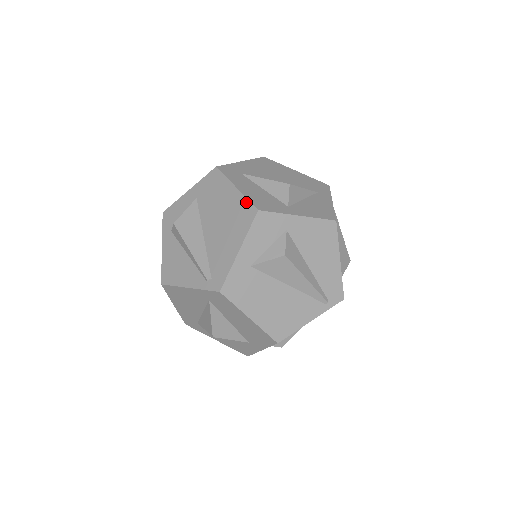
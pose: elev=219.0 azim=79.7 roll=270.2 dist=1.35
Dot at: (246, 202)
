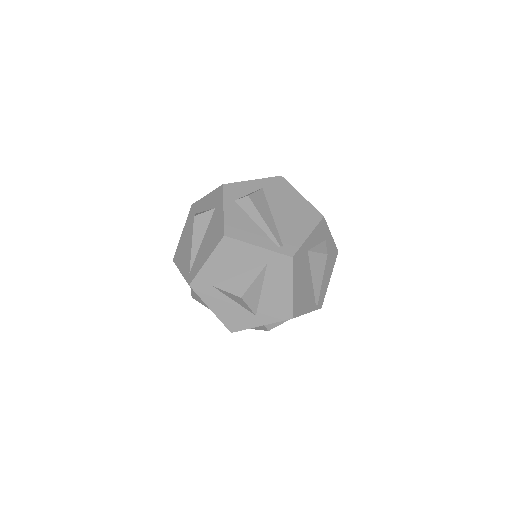
Dot at: (313, 208)
